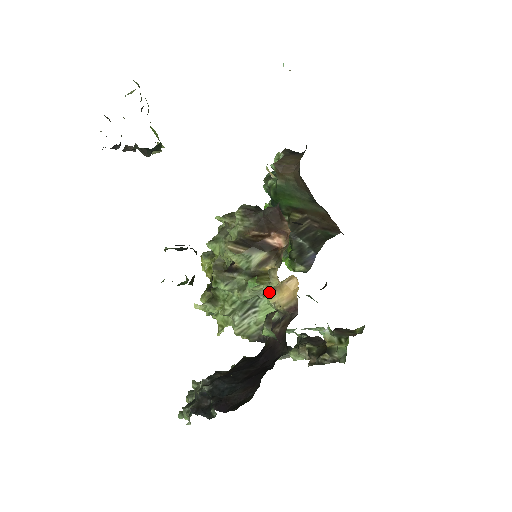
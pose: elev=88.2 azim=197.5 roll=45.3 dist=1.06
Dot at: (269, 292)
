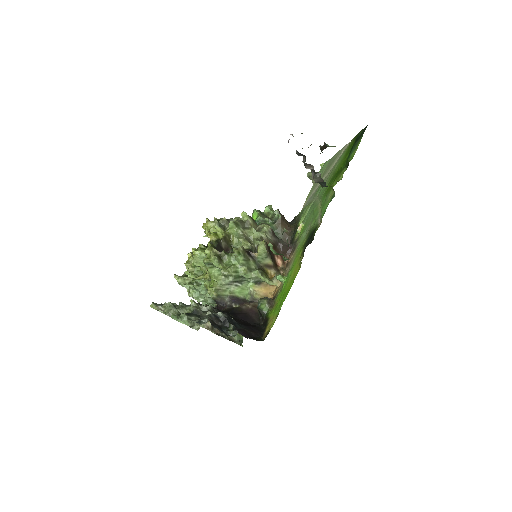
Dot at: (257, 283)
